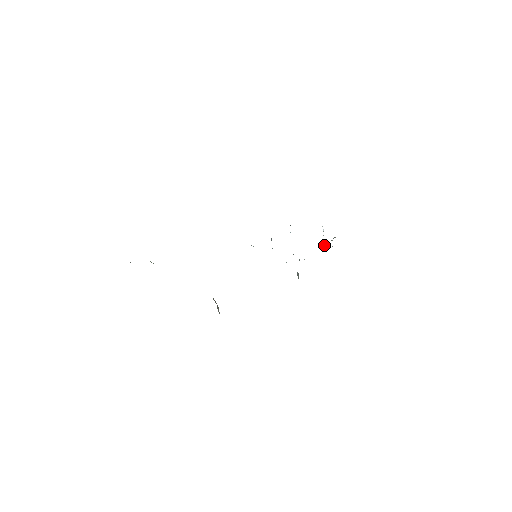
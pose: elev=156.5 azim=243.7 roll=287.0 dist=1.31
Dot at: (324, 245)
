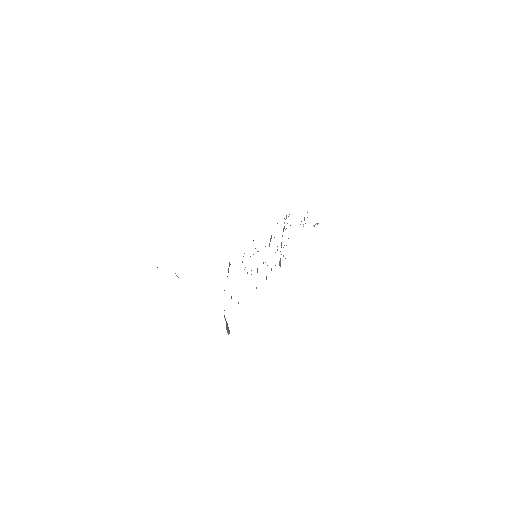
Dot at: occluded
